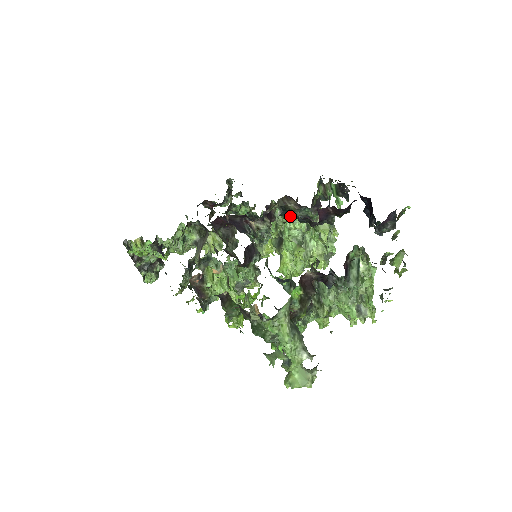
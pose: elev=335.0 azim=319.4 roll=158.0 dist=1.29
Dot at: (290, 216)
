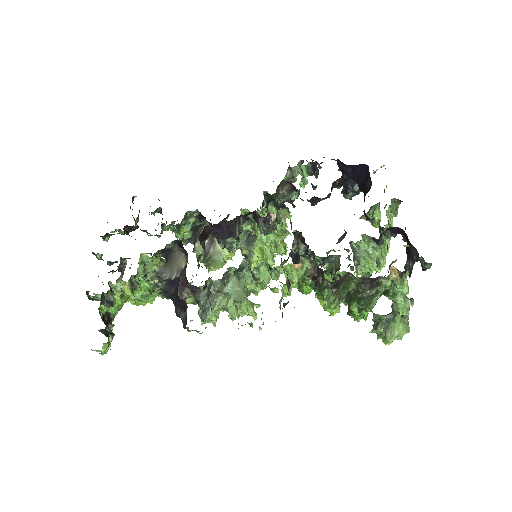
Dot at: occluded
